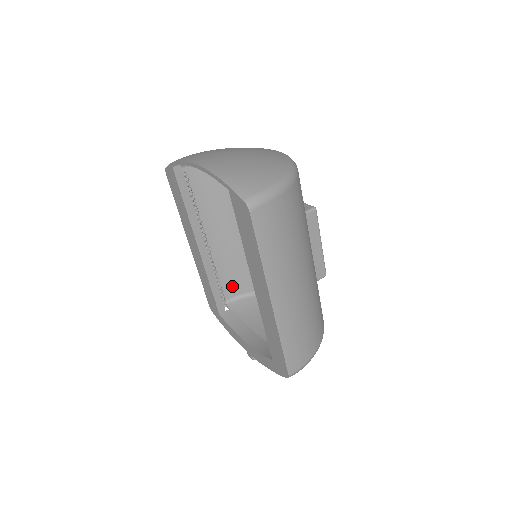
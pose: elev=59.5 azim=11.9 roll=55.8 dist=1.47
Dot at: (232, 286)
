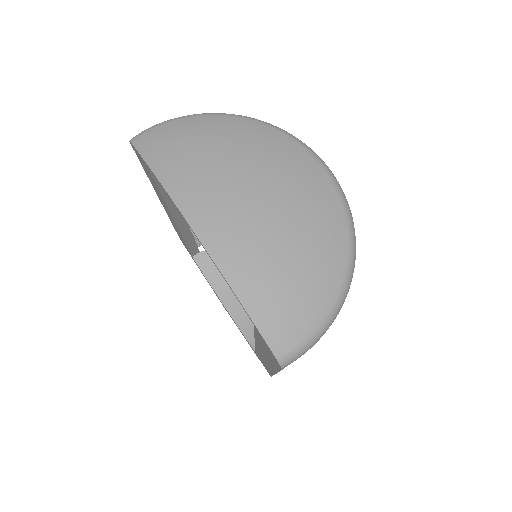
Dot at: occluded
